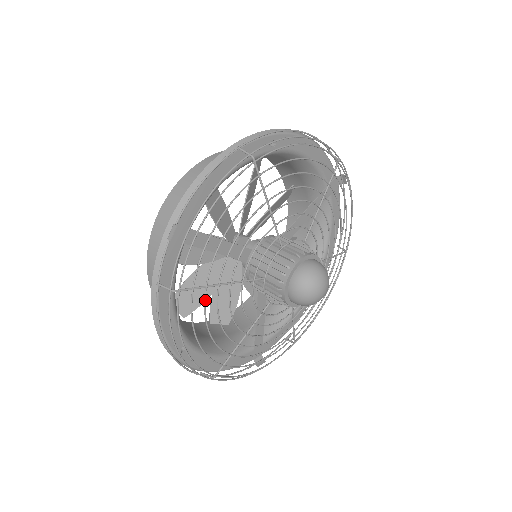
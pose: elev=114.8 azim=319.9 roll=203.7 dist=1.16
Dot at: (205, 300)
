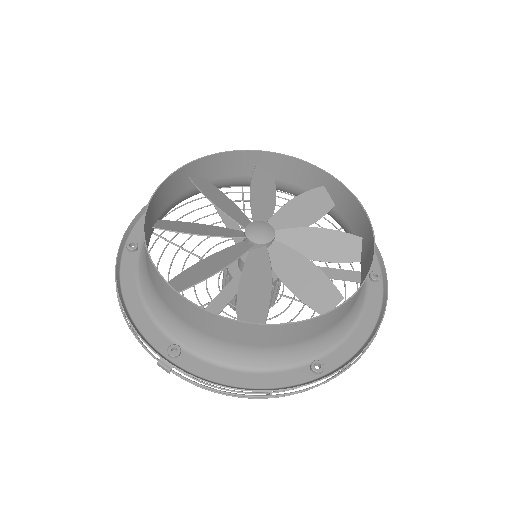
Dot at: occluded
